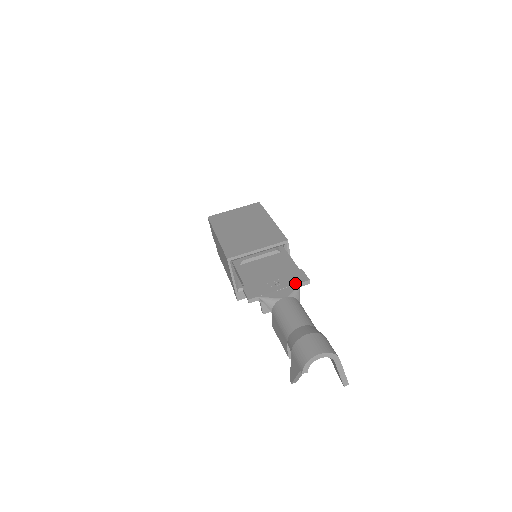
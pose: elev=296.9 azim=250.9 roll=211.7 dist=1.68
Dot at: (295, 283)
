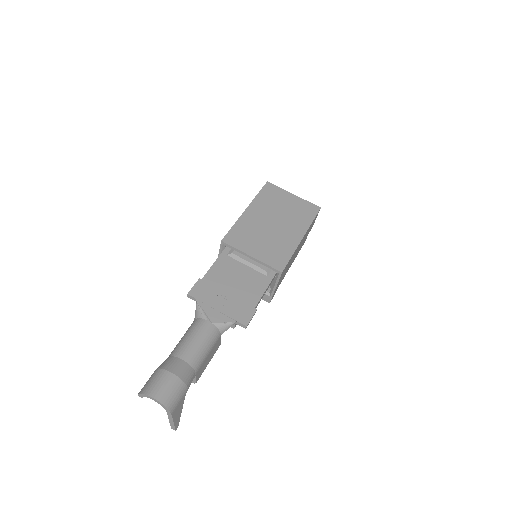
Dot at: (234, 317)
